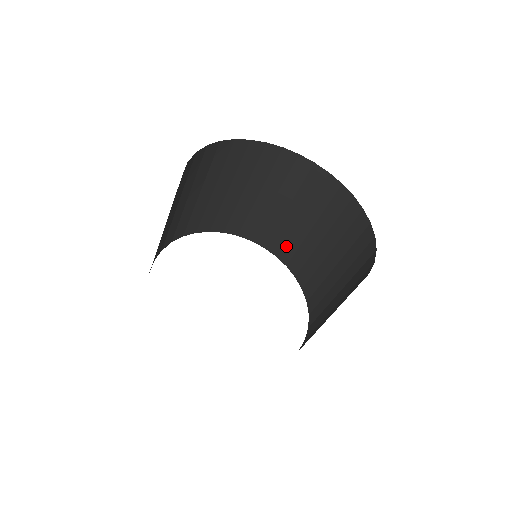
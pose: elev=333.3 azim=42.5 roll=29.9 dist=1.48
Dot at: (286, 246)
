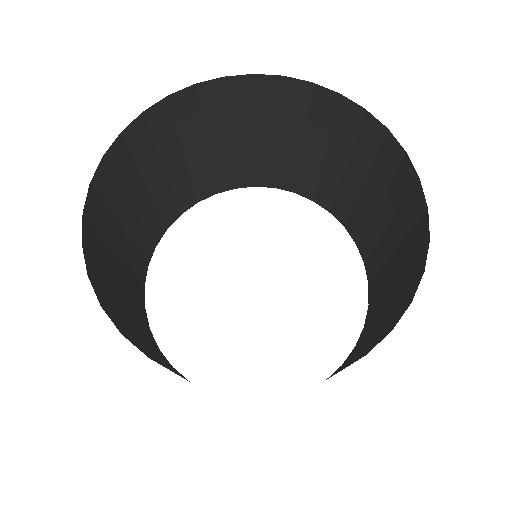
Dot at: (375, 280)
